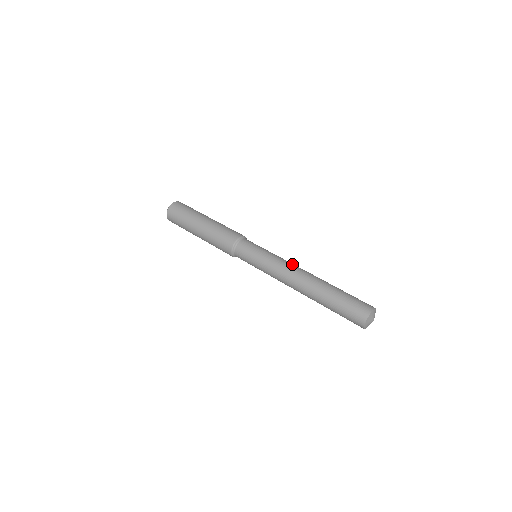
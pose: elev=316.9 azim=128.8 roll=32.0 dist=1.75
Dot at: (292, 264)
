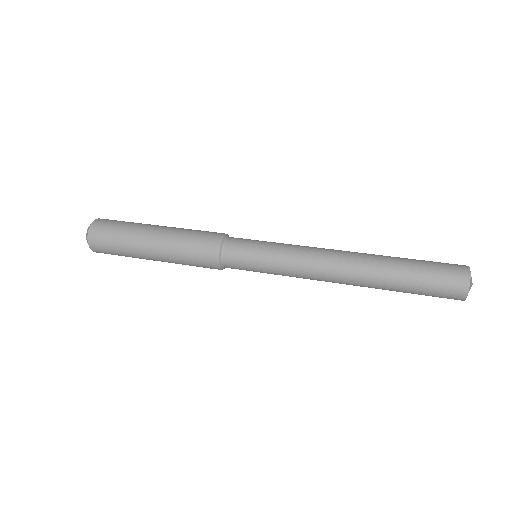
Dot at: (318, 249)
